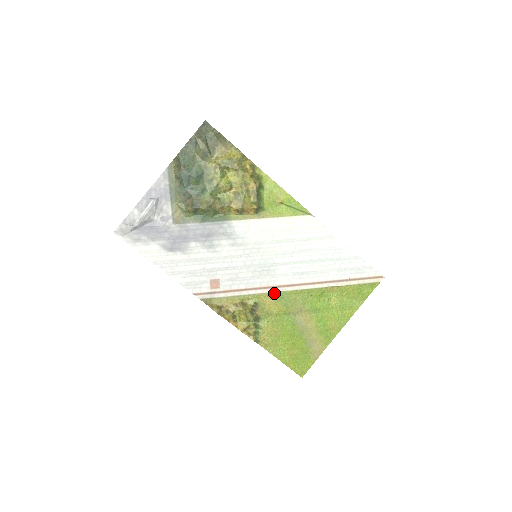
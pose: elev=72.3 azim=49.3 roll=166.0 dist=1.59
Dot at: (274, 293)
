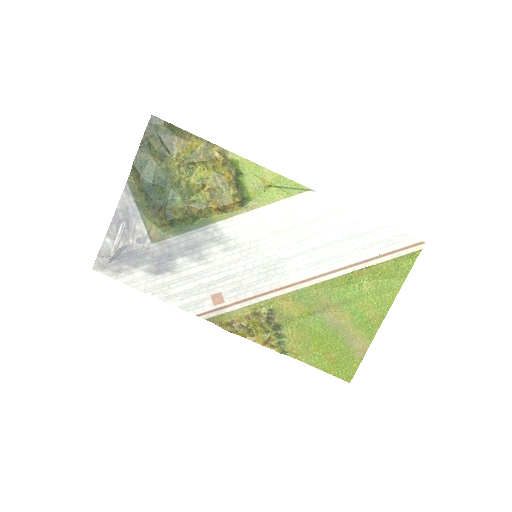
Dot at: (289, 293)
